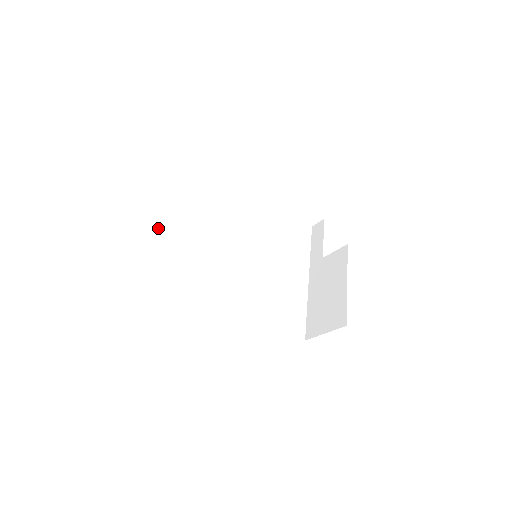
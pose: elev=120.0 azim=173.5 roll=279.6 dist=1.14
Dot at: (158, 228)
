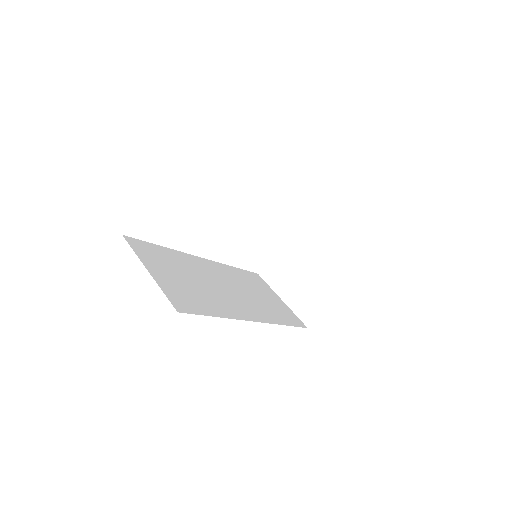
Dot at: (160, 264)
